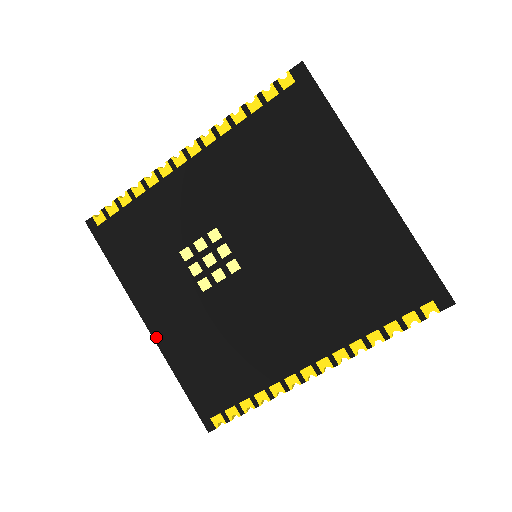
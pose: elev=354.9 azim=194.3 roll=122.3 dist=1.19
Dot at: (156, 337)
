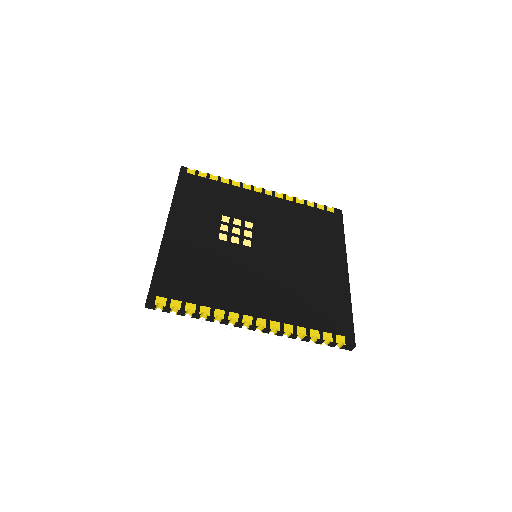
Dot at: (166, 234)
